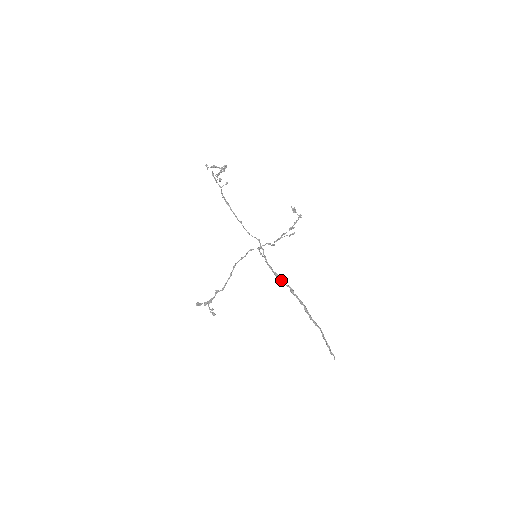
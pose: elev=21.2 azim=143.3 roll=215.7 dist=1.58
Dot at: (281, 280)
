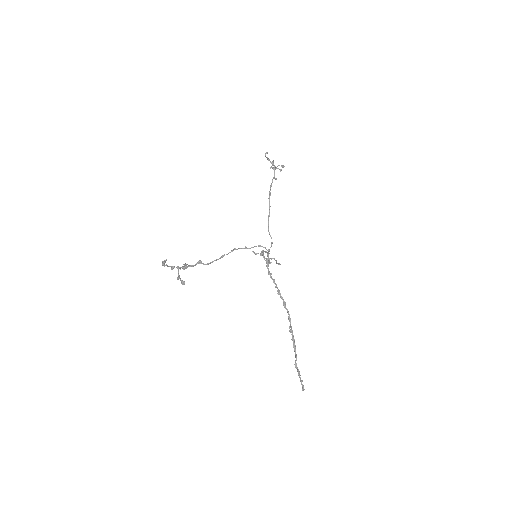
Dot at: occluded
